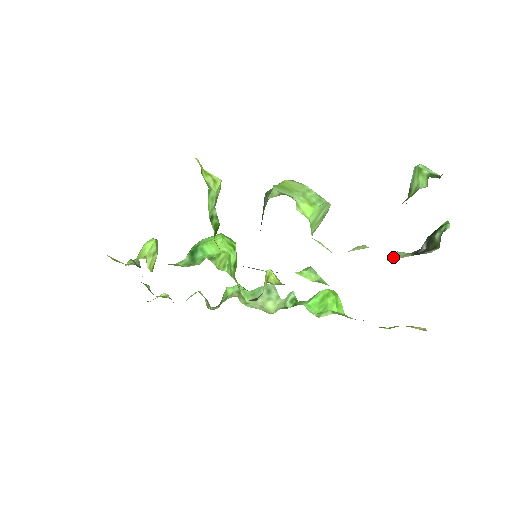
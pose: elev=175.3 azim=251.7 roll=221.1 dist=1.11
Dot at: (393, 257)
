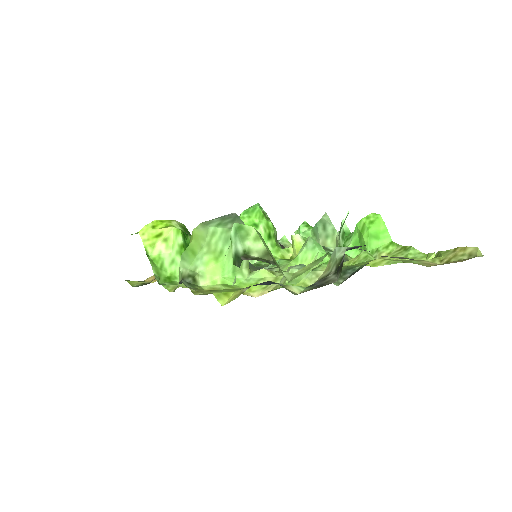
Dot at: (329, 264)
